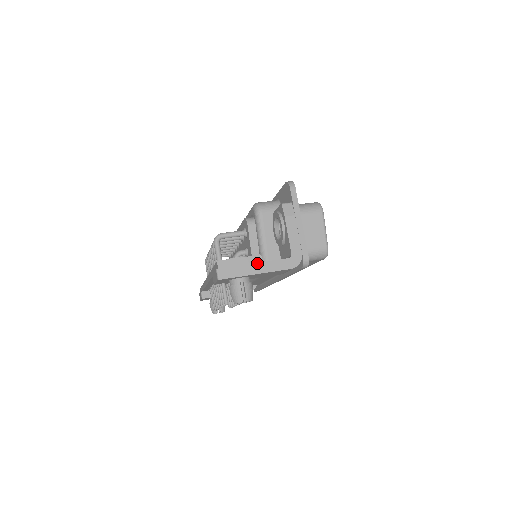
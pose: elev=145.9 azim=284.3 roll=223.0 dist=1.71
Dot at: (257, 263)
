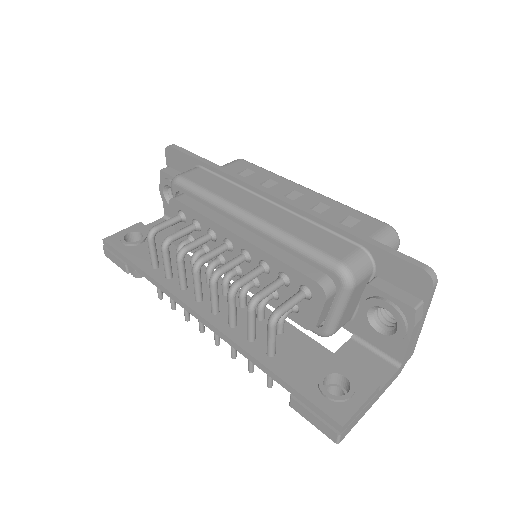
Dot at: (374, 397)
